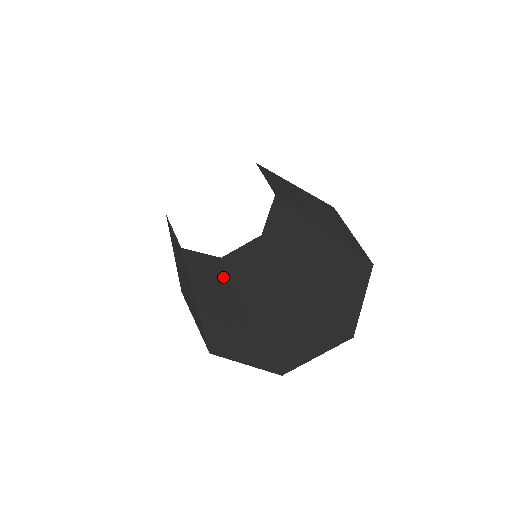
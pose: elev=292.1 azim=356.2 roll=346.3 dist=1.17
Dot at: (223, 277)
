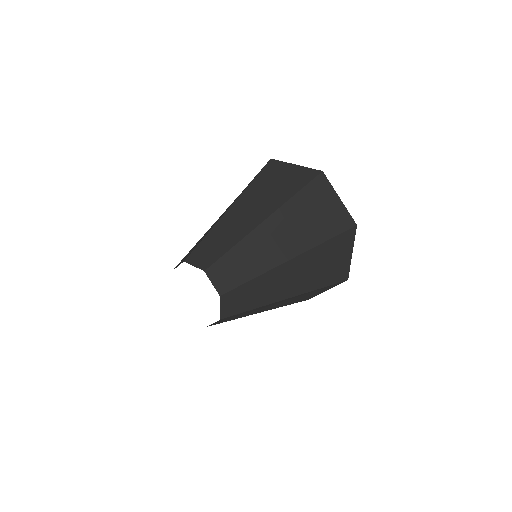
Dot at: (237, 315)
